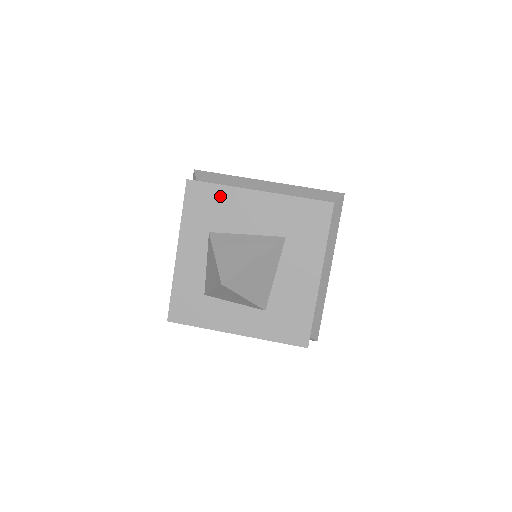
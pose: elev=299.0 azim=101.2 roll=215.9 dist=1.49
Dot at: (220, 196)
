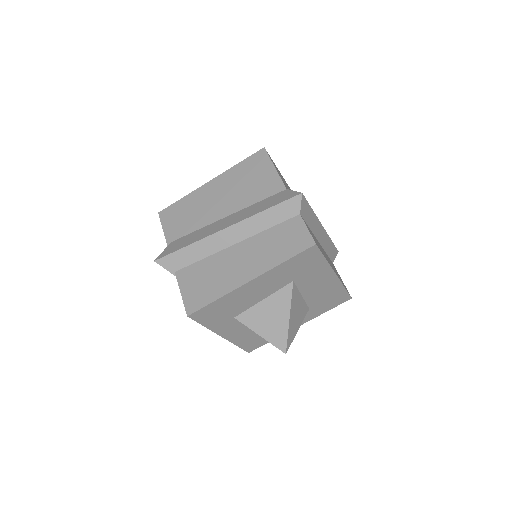
Dot at: (222, 303)
